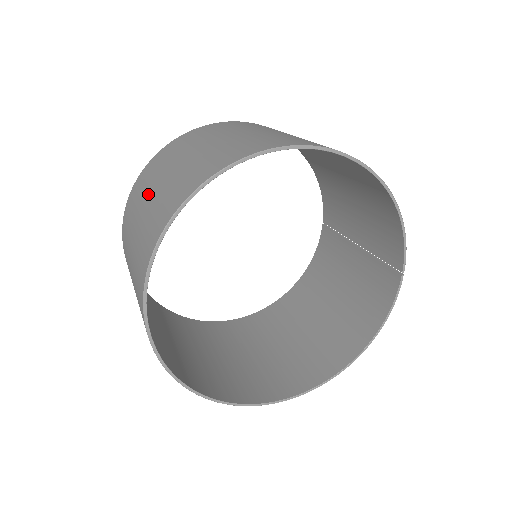
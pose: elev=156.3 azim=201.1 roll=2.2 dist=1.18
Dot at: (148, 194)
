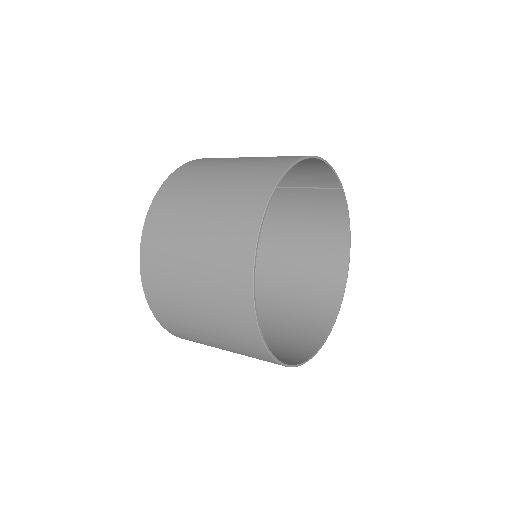
Dot at: (187, 294)
